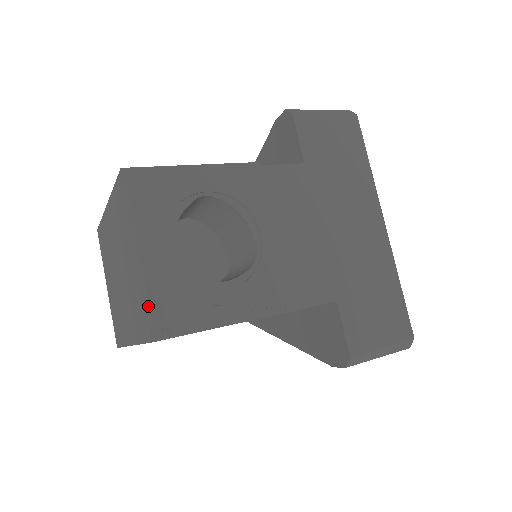
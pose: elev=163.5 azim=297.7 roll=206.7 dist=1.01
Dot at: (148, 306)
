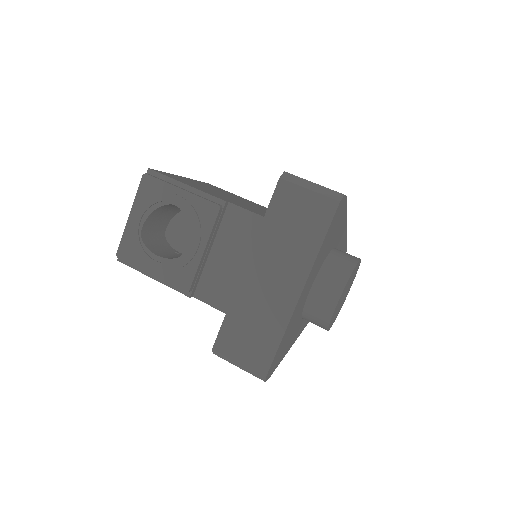
Dot at: (120, 243)
